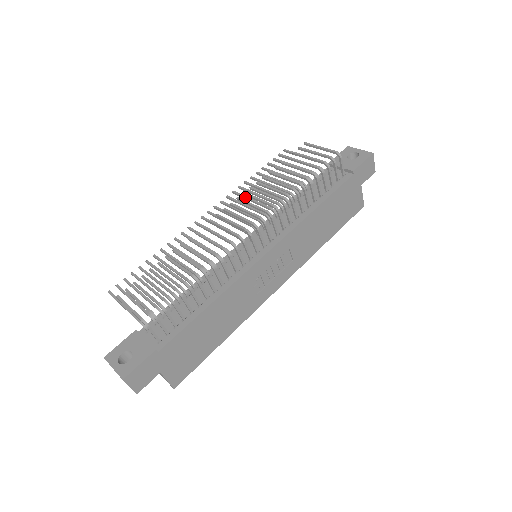
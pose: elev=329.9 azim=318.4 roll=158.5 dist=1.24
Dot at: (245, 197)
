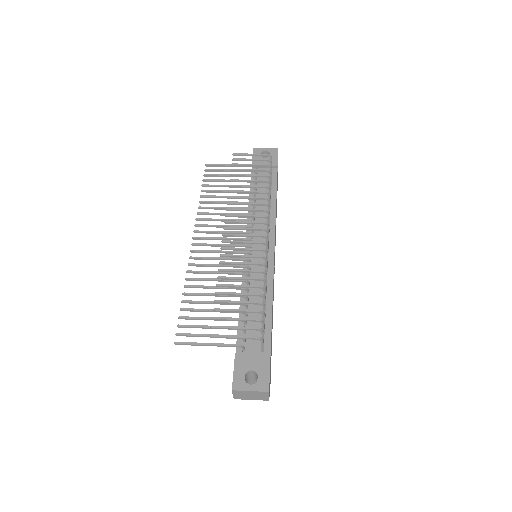
Dot at: (216, 214)
